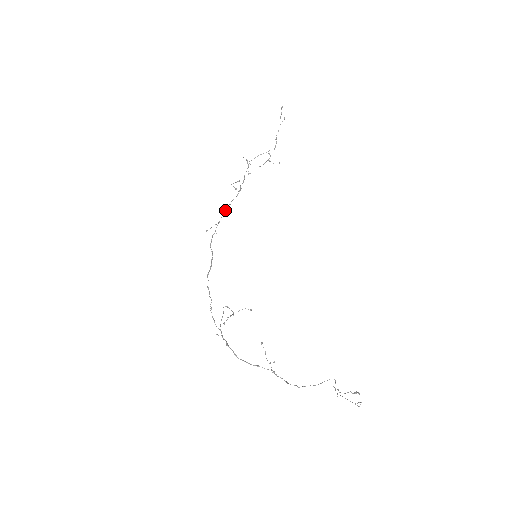
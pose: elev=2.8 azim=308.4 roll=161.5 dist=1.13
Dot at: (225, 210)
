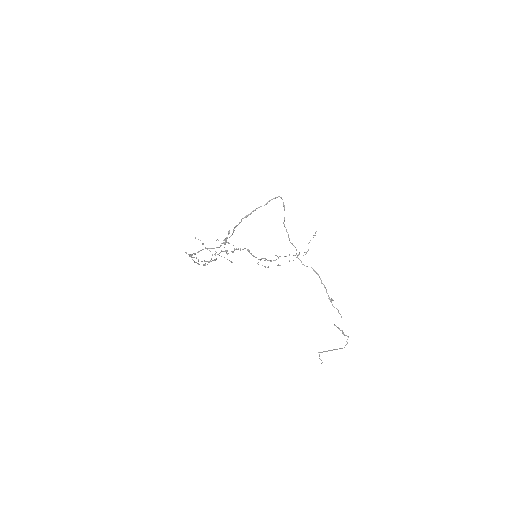
Dot at: (242, 249)
